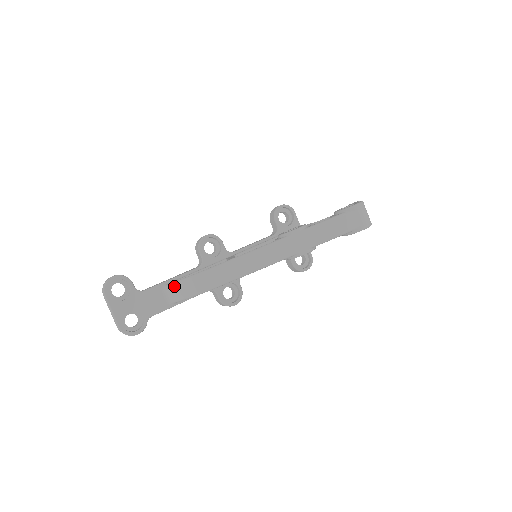
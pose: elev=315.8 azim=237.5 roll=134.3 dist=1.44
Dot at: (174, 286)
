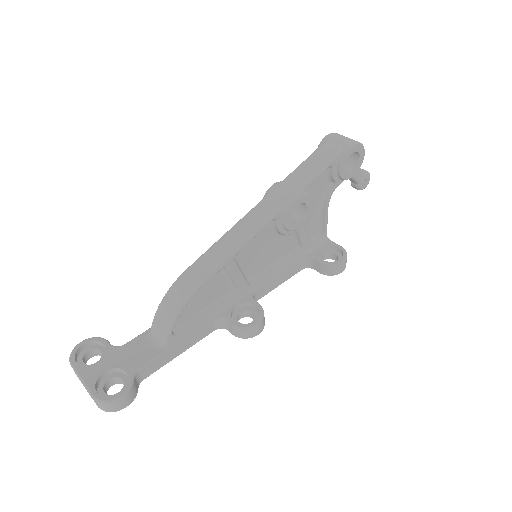
Dot at: (156, 317)
